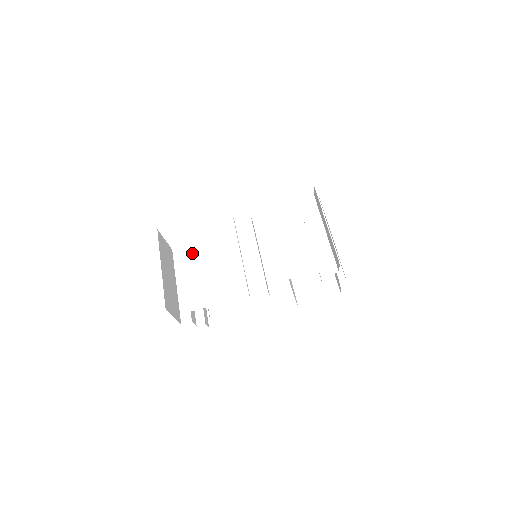
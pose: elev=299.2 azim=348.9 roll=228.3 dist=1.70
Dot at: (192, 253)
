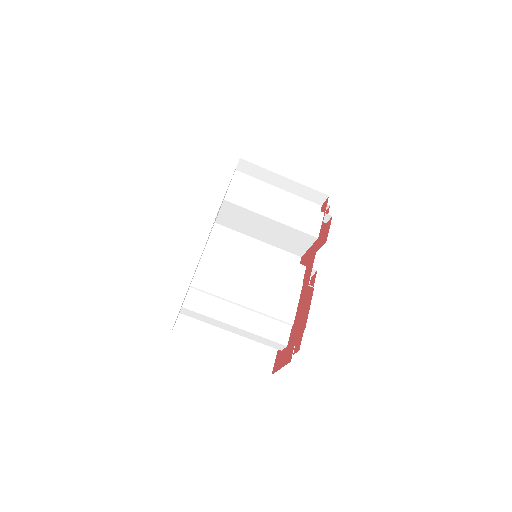
Dot at: (218, 308)
